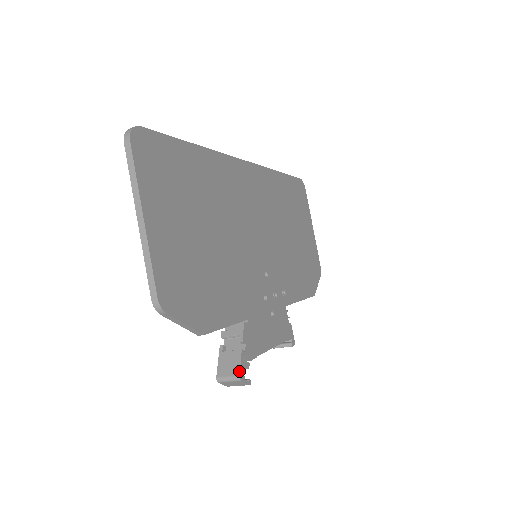
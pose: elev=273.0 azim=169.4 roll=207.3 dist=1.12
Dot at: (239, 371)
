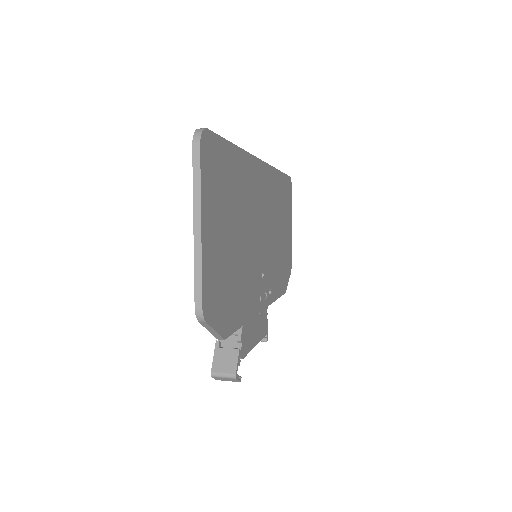
Dot at: (236, 370)
